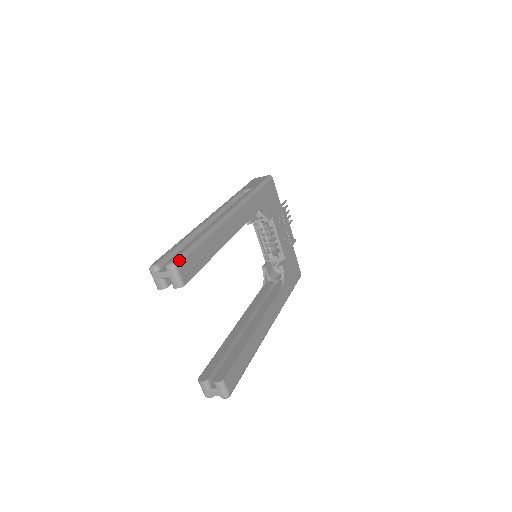
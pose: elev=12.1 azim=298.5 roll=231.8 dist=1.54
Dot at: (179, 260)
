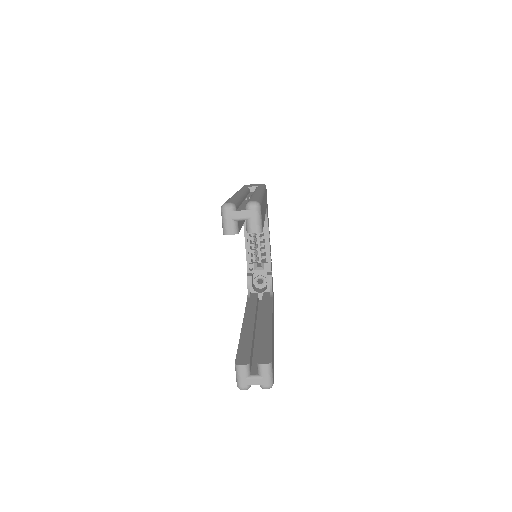
Dot at: (259, 202)
